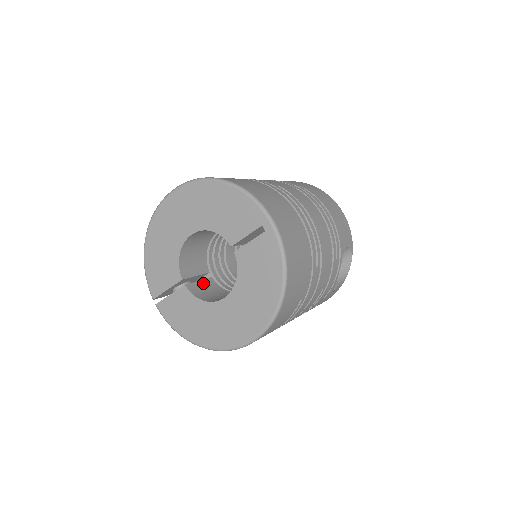
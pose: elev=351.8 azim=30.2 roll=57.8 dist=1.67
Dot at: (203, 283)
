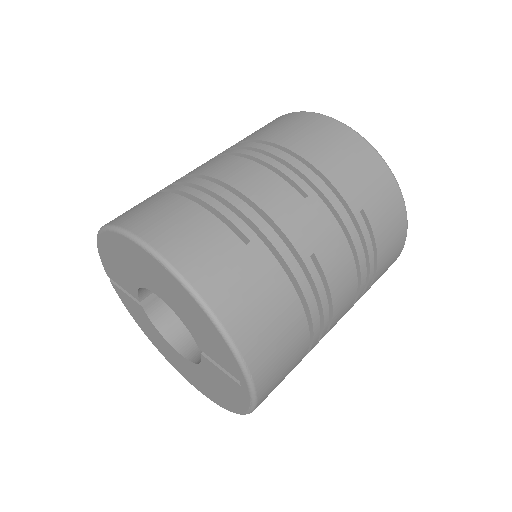
Dot at: occluded
